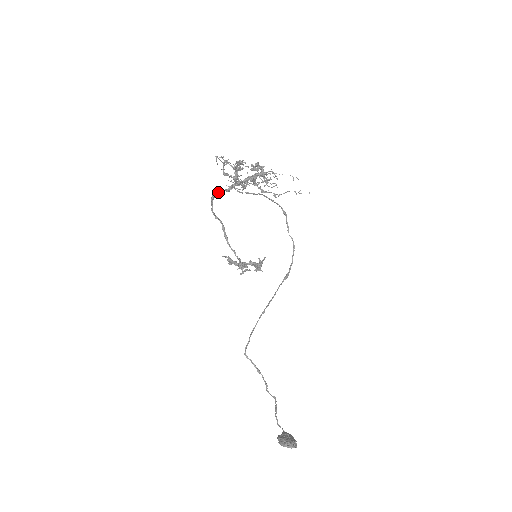
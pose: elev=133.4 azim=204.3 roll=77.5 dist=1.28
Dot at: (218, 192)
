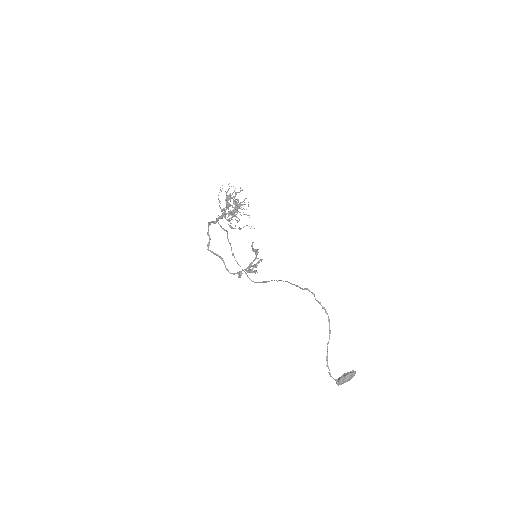
Dot at: (212, 221)
